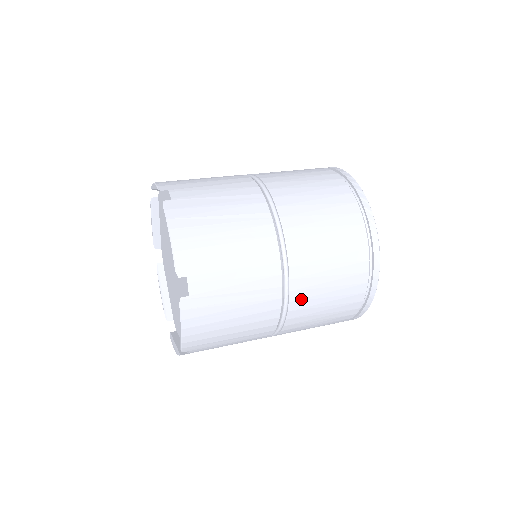
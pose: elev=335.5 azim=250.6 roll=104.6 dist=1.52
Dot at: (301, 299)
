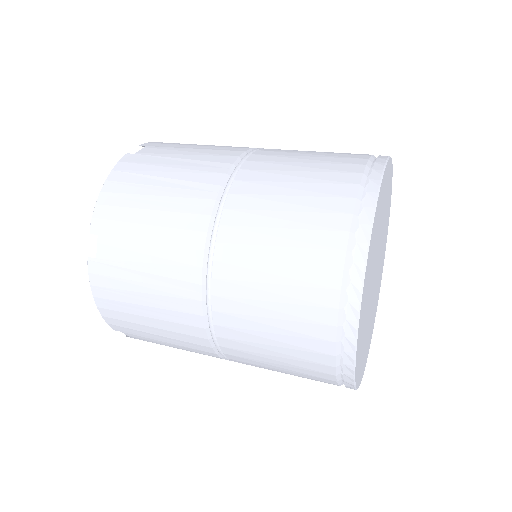
Dot at: (229, 313)
